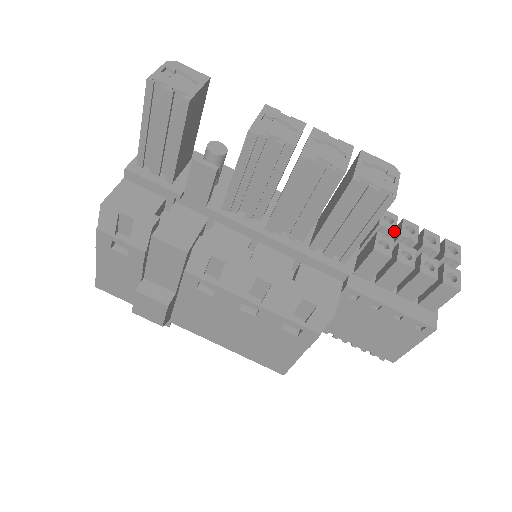
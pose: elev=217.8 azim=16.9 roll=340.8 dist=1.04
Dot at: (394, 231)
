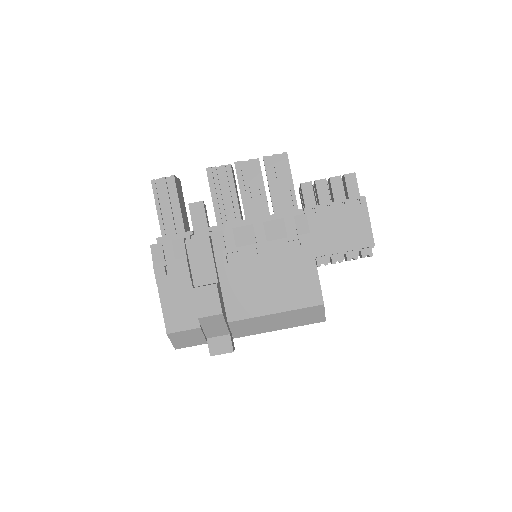
Dot at: occluded
